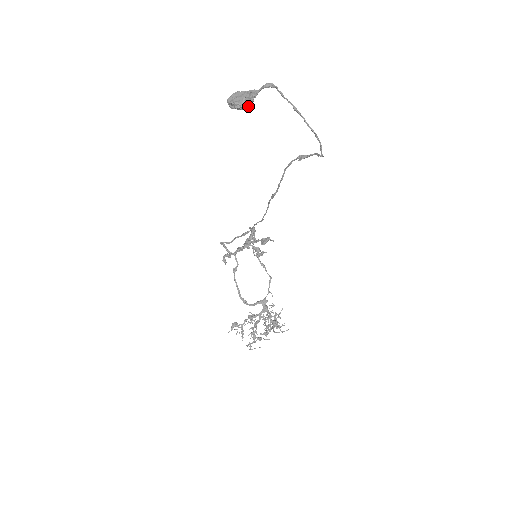
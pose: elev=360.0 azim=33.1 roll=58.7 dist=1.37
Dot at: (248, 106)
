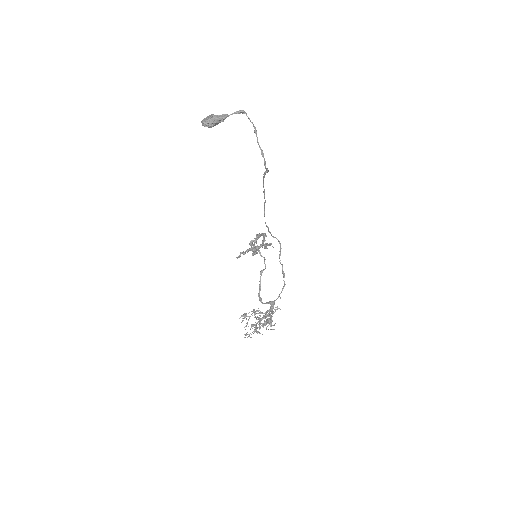
Dot at: (213, 125)
